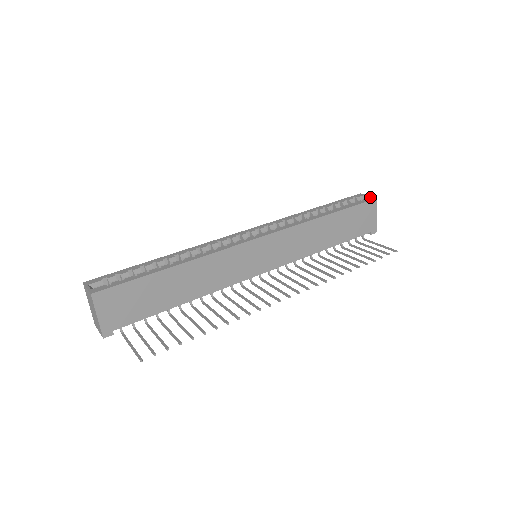
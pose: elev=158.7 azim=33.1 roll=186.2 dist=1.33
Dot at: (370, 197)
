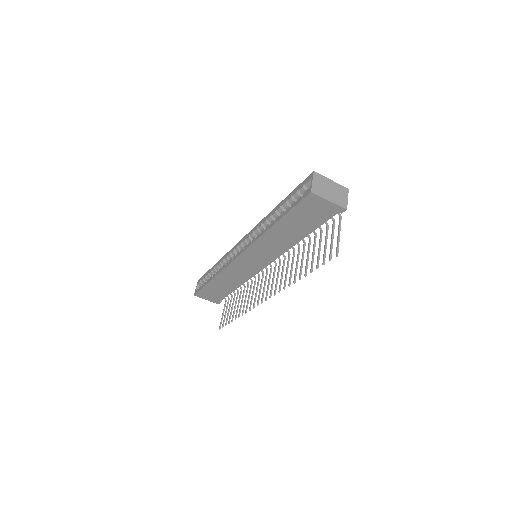
Dot at: (309, 188)
